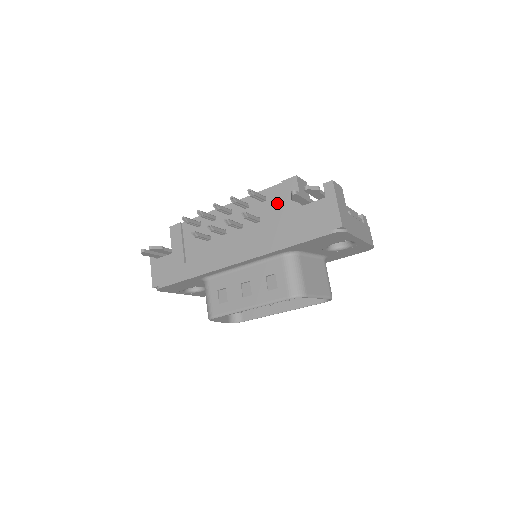
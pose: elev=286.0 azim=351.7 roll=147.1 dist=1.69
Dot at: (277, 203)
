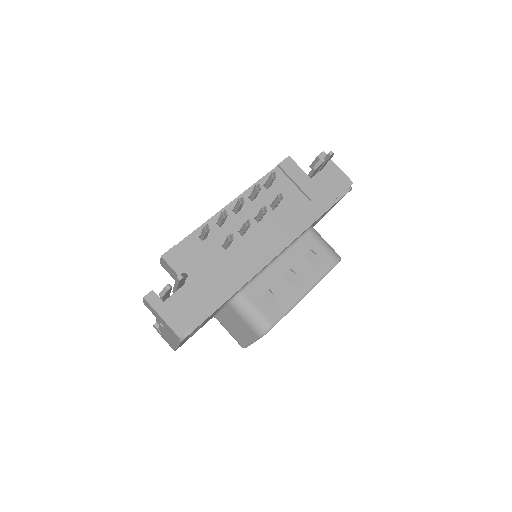
Dot at: (283, 185)
